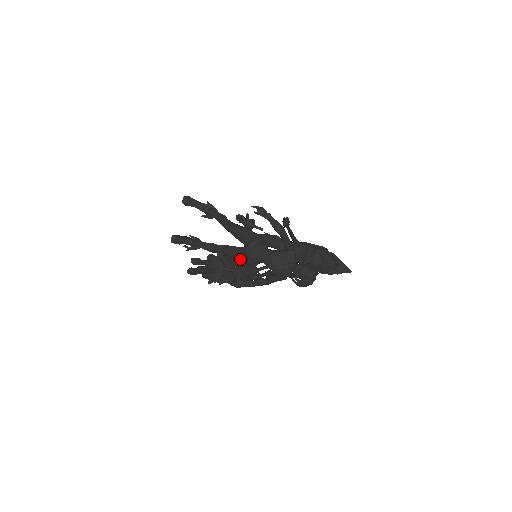
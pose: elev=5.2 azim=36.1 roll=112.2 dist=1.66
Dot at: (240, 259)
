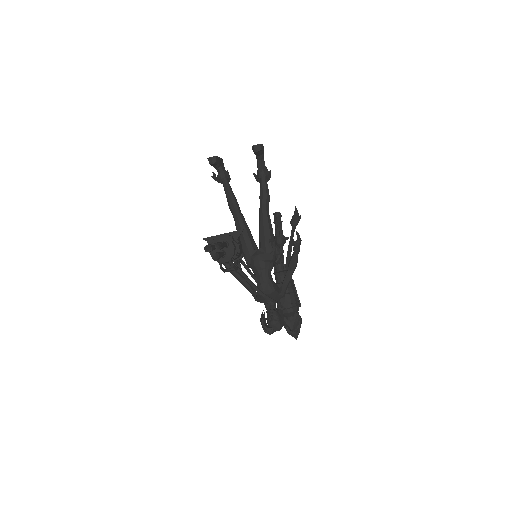
Dot at: (245, 252)
